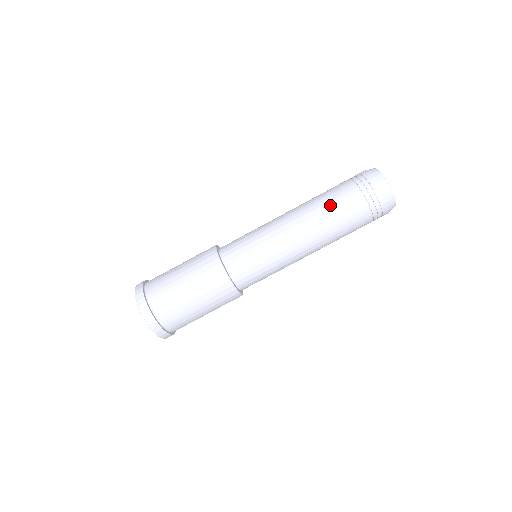
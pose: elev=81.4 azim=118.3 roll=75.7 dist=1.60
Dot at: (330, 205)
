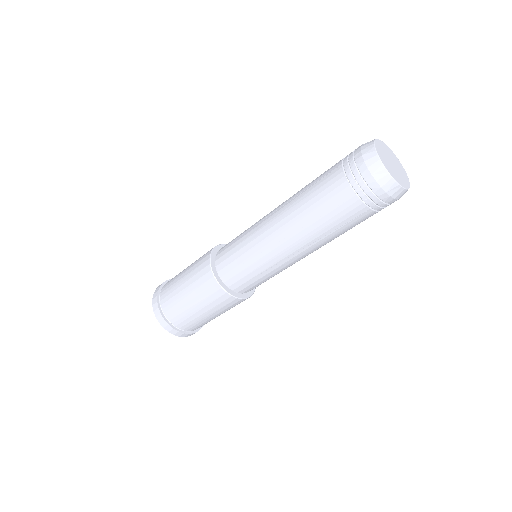
Dot at: (336, 230)
